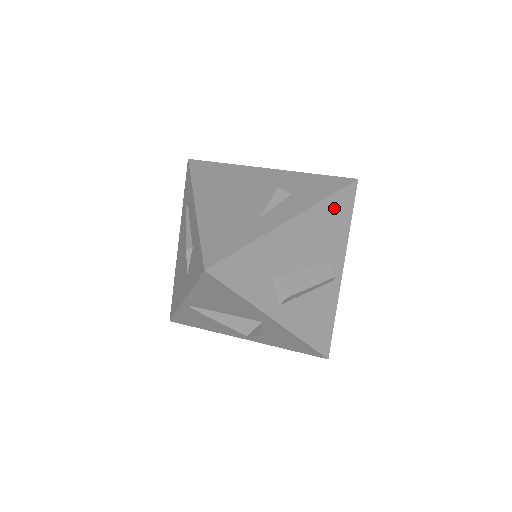
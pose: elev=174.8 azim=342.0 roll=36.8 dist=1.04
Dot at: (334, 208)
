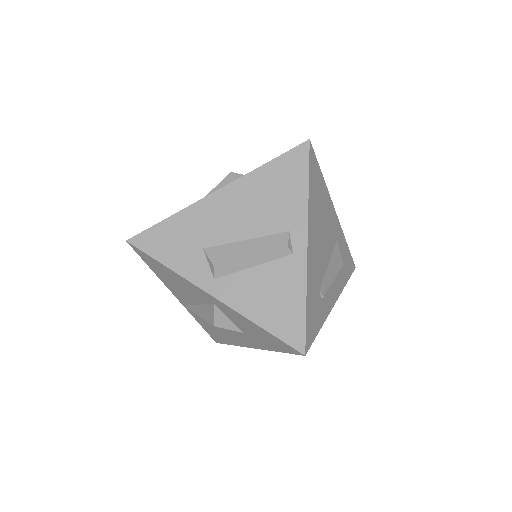
Dot at: (278, 173)
